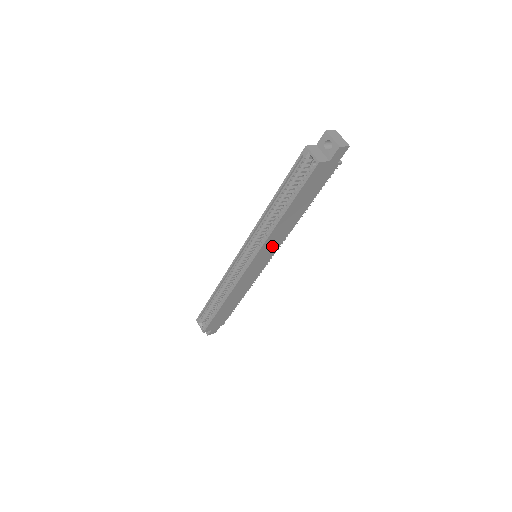
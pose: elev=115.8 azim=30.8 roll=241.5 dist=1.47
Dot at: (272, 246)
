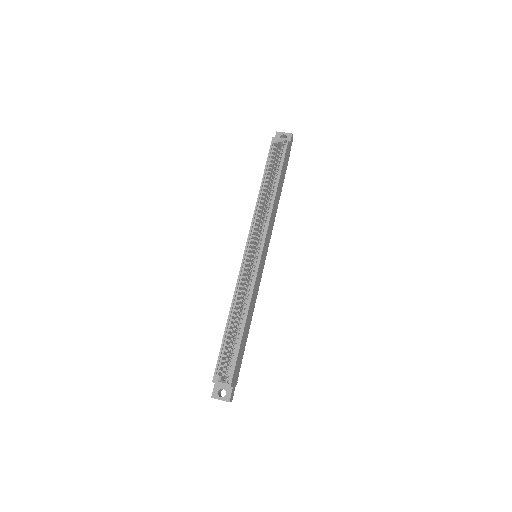
Dot at: (269, 235)
